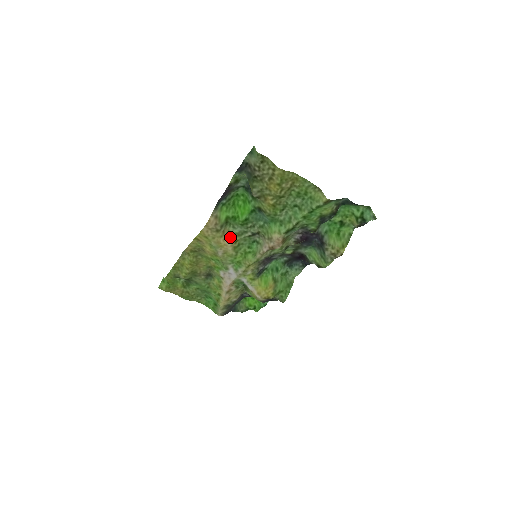
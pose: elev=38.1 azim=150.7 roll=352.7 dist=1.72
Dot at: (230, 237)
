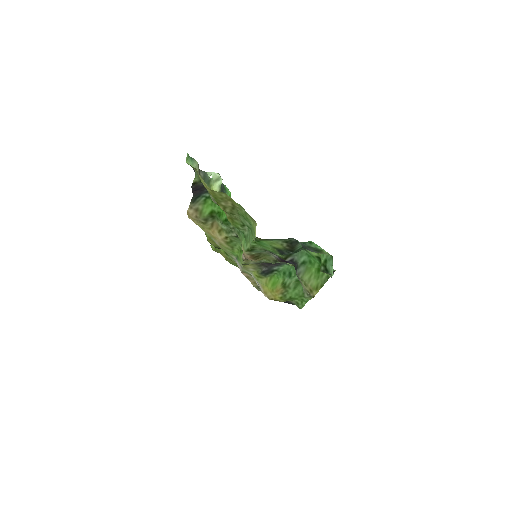
Dot at: (219, 231)
